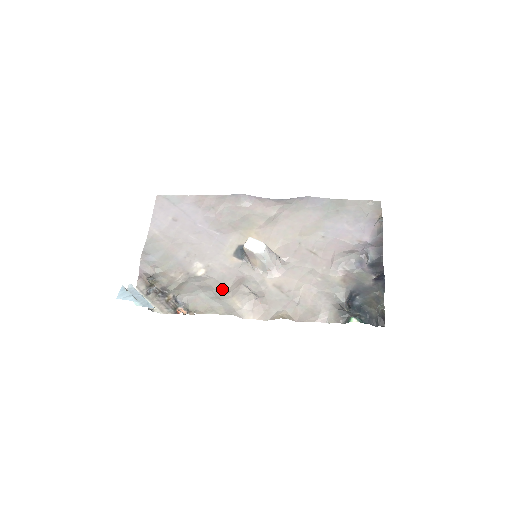
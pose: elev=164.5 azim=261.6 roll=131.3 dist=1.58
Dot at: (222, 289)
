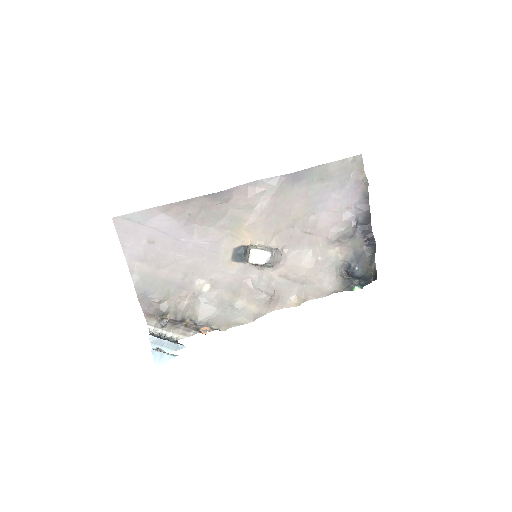
Dot at: (234, 298)
